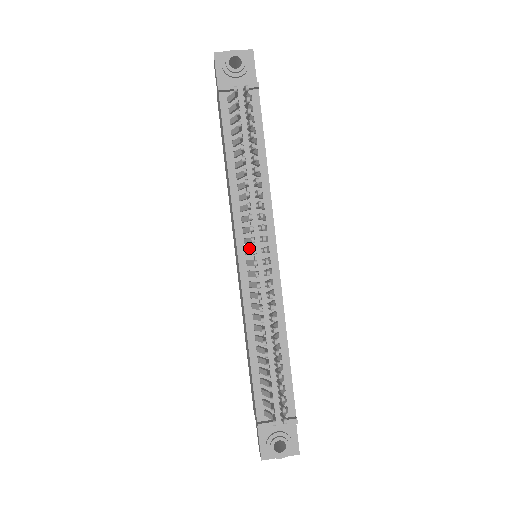
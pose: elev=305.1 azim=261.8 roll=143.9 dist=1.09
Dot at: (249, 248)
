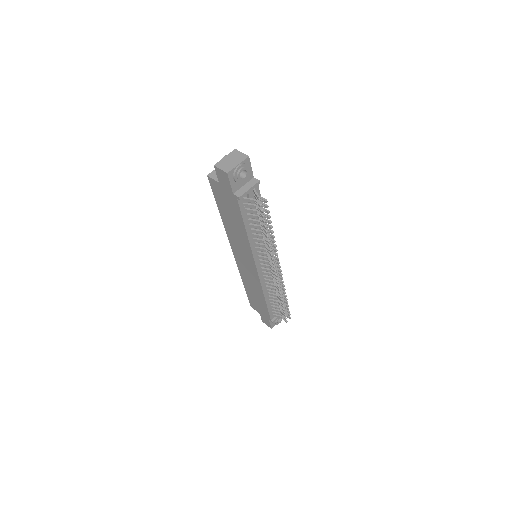
Dot at: (261, 262)
